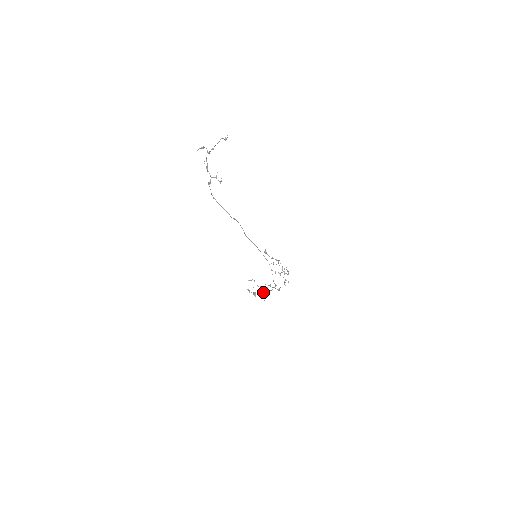
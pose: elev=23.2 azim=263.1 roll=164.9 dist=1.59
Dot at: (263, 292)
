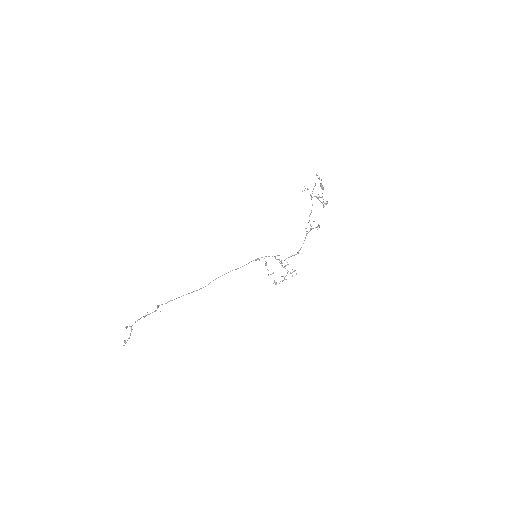
Dot at: occluded
